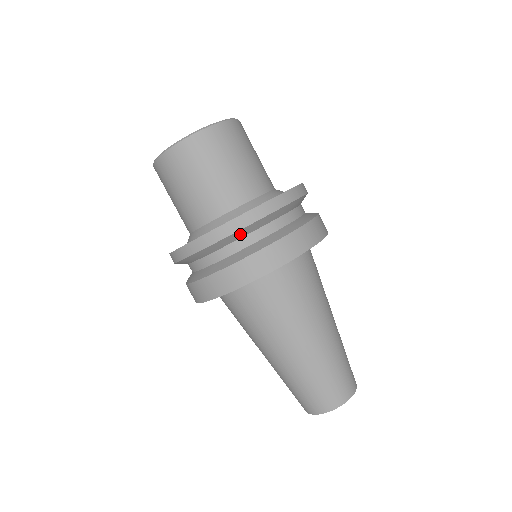
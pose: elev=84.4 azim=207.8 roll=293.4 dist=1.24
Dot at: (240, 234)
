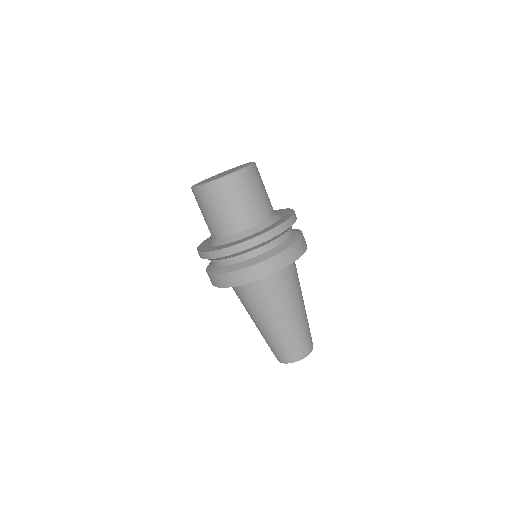
Dot at: (237, 254)
